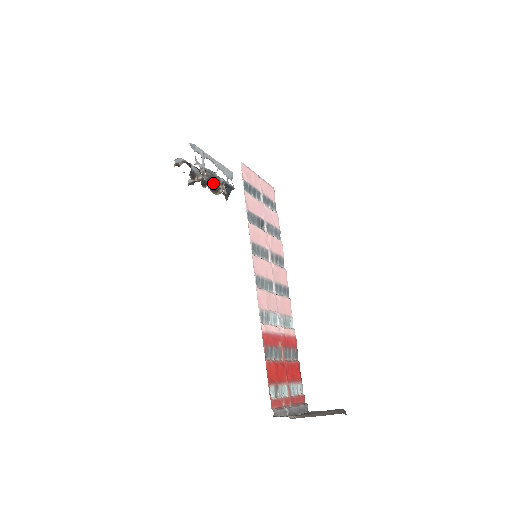
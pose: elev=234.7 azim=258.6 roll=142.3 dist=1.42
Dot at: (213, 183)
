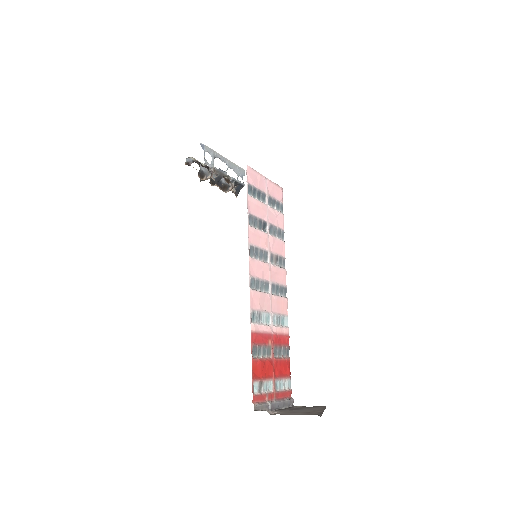
Dot at: (222, 181)
